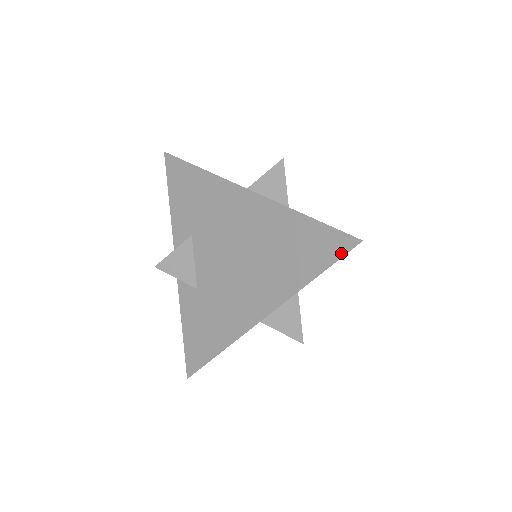
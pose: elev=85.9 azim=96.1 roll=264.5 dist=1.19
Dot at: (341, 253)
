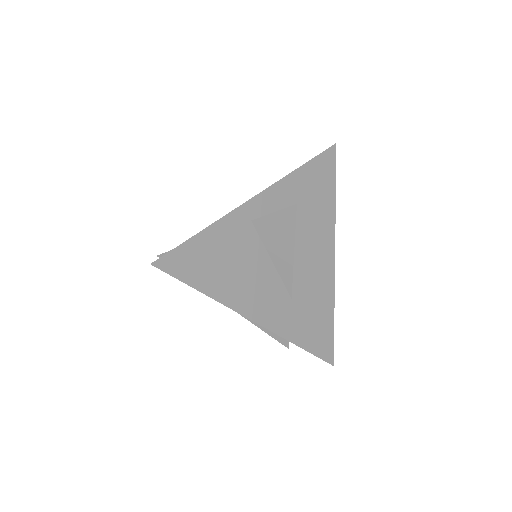
Dot at: (322, 152)
